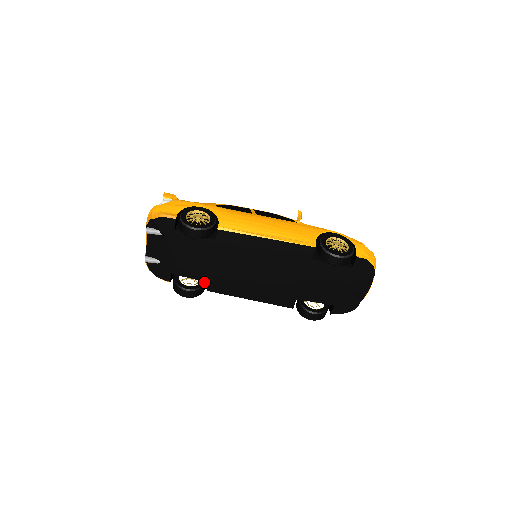
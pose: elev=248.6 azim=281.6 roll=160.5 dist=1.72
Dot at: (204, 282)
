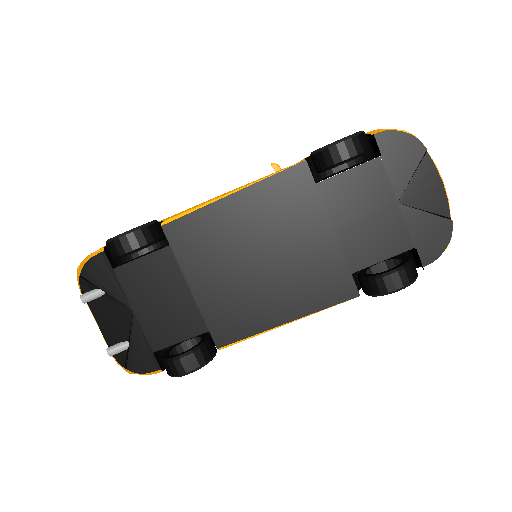
Dot at: (206, 338)
